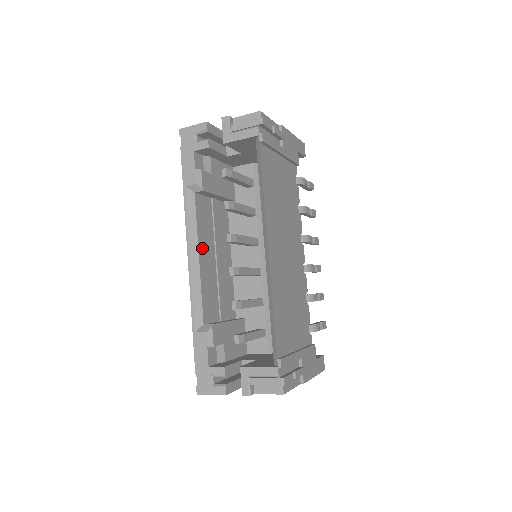
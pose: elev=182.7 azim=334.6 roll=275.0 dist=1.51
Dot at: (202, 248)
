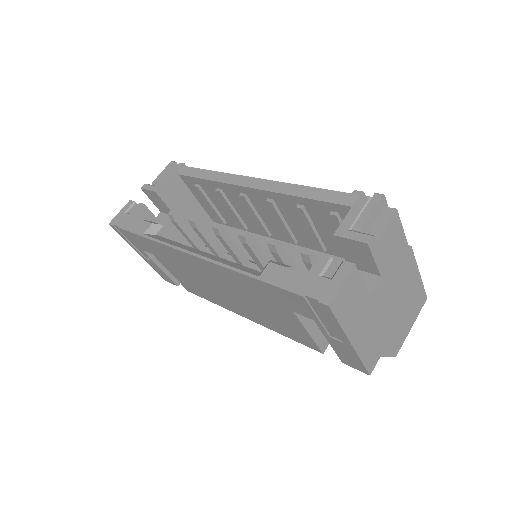
Dot at: occluded
